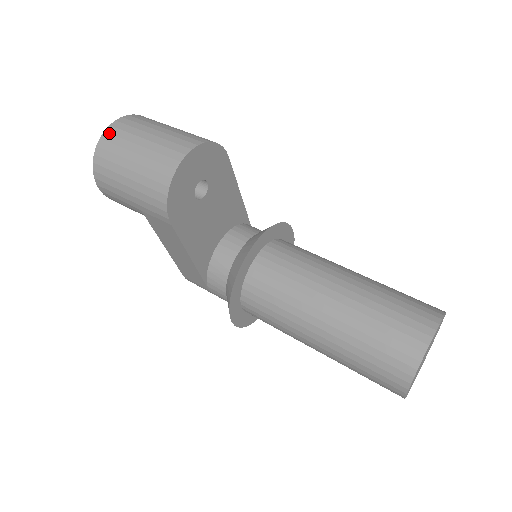
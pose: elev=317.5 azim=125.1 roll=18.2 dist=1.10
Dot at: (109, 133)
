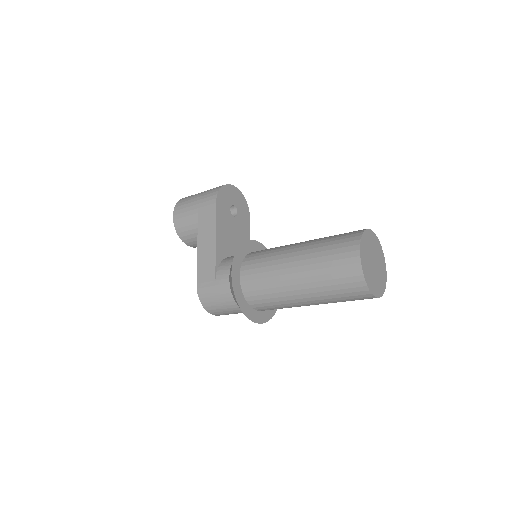
Dot at: occluded
